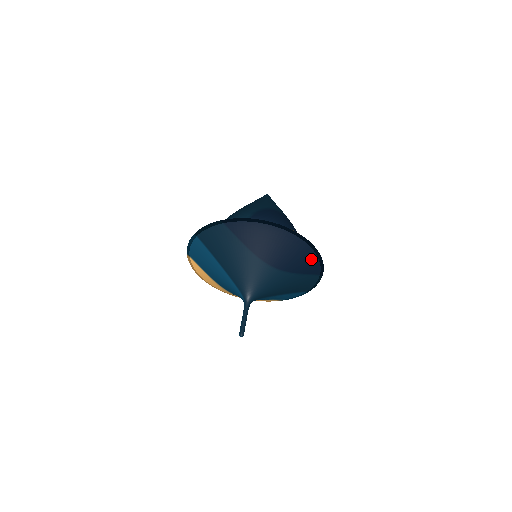
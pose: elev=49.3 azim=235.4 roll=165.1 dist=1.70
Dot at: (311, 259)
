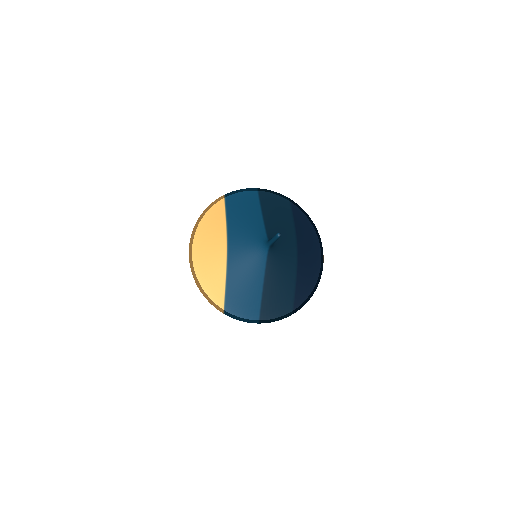
Dot at: (309, 285)
